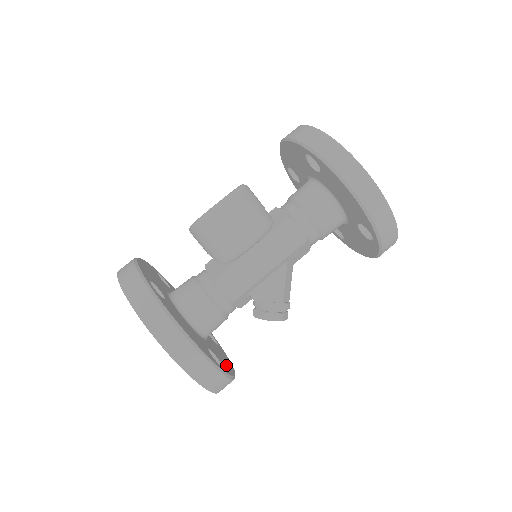
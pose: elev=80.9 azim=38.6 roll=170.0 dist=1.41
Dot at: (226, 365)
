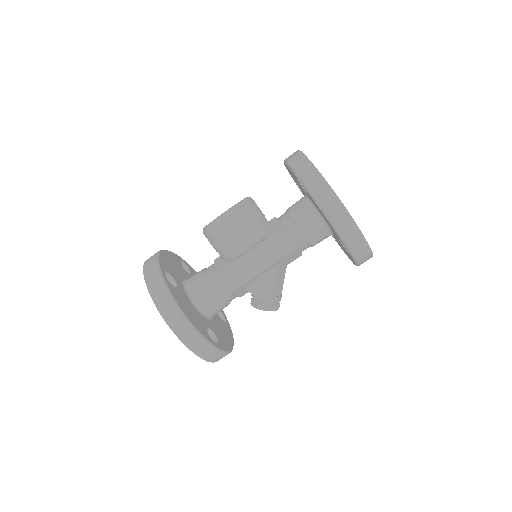
Dot at: (224, 341)
